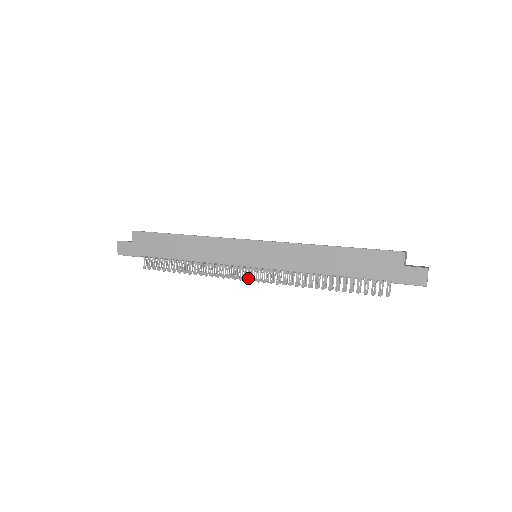
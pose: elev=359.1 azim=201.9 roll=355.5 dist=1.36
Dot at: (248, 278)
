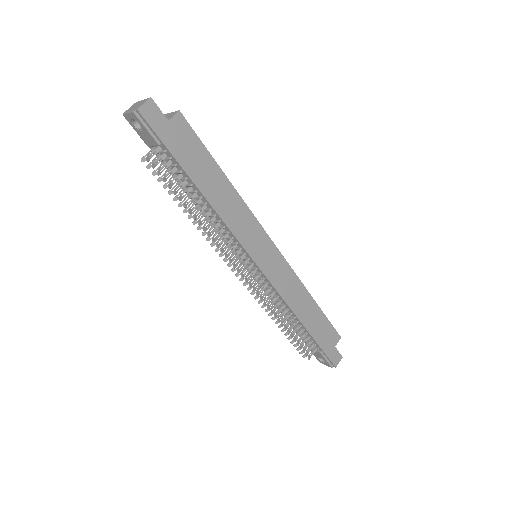
Dot at: occluded
